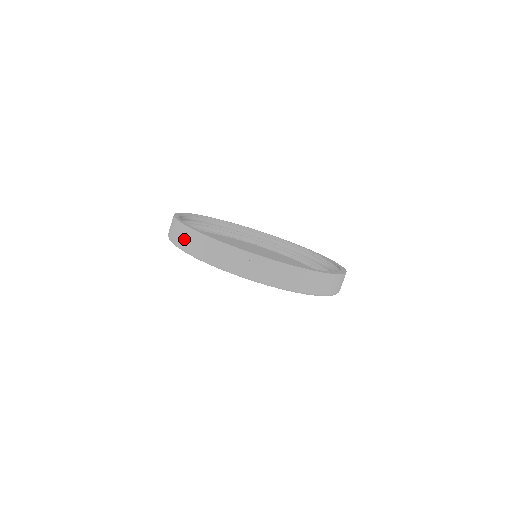
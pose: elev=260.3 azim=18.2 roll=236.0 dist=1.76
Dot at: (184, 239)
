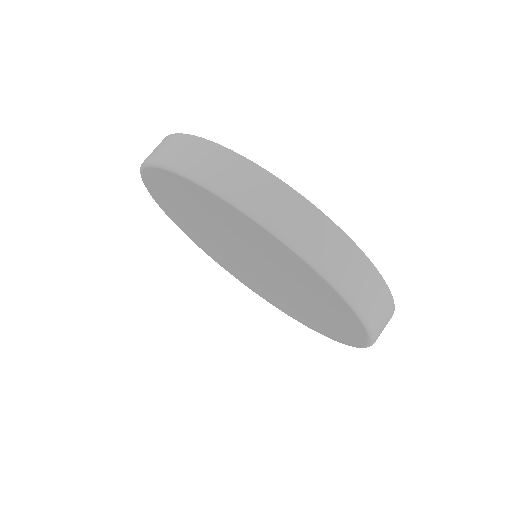
Dot at: (219, 169)
